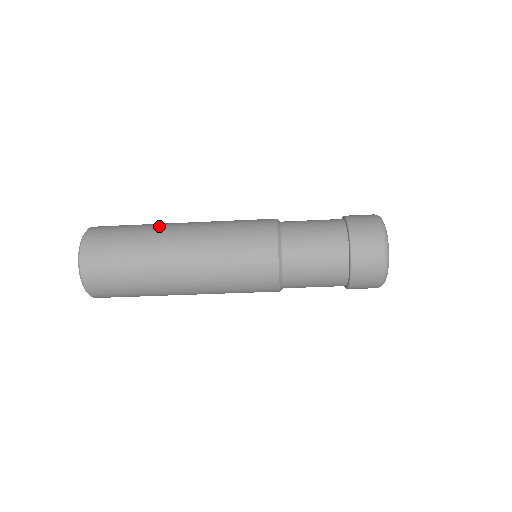
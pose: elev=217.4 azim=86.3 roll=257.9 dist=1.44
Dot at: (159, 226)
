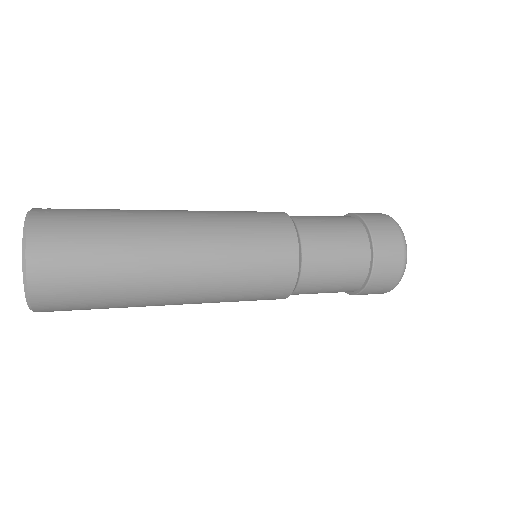
Dot at: (140, 212)
